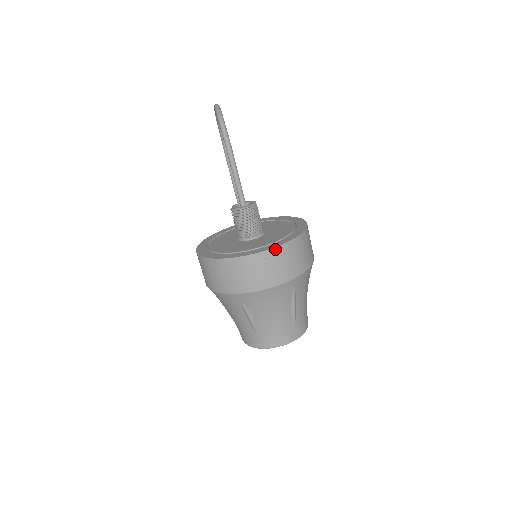
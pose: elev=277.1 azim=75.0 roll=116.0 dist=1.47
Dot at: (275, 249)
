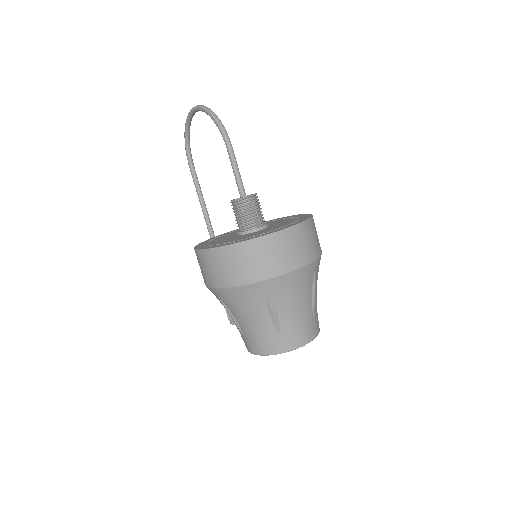
Dot at: (299, 225)
